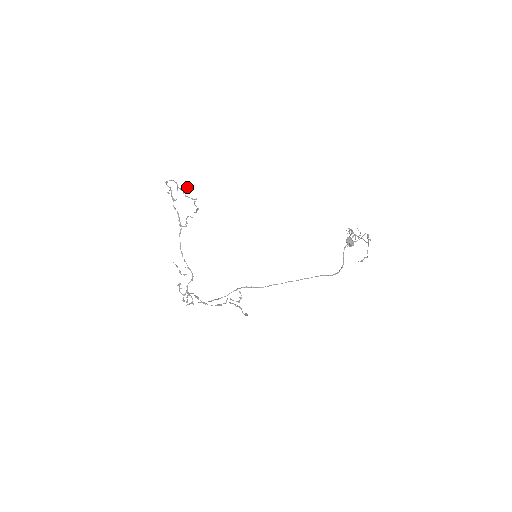
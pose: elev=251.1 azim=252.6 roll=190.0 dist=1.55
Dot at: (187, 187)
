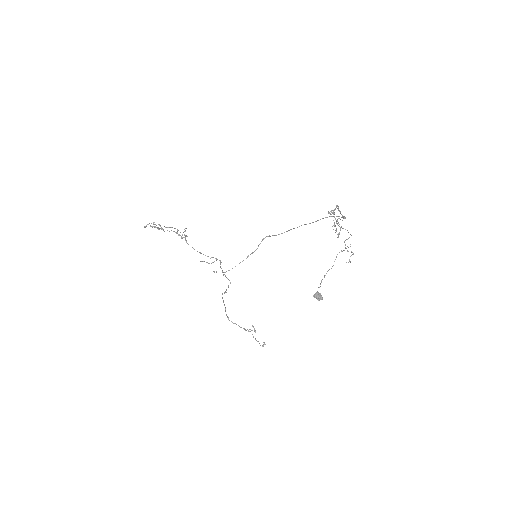
Dot at: occluded
